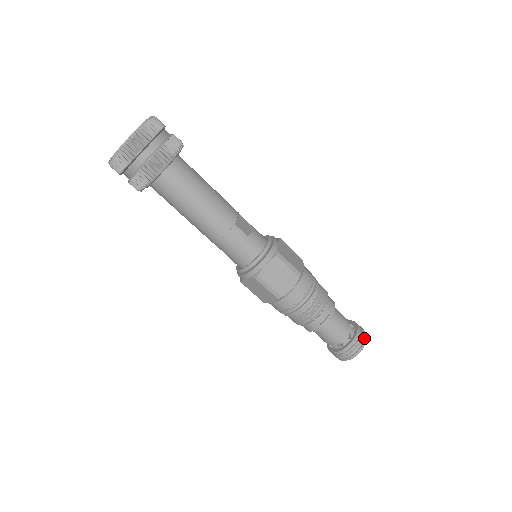
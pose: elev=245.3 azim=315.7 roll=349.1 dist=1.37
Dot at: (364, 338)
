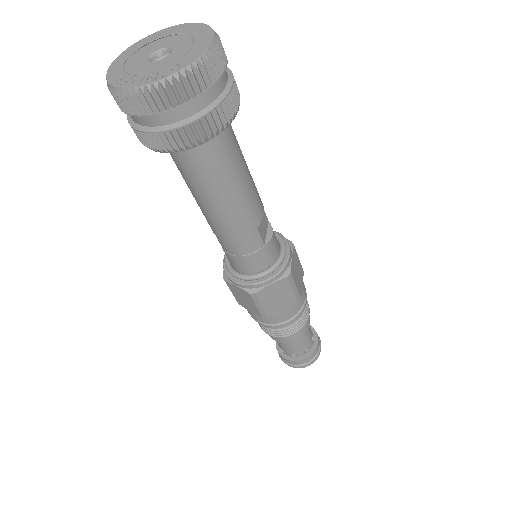
Dot at: (319, 353)
